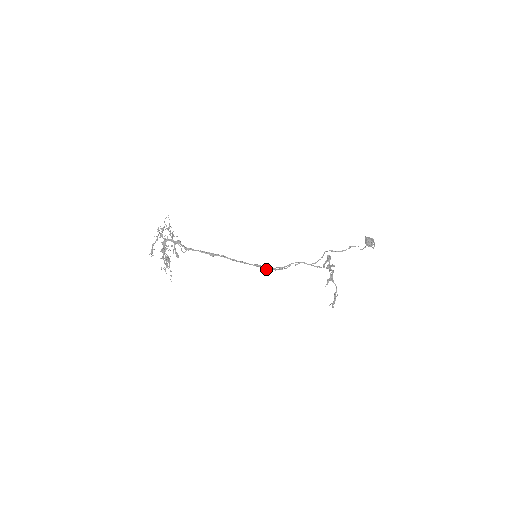
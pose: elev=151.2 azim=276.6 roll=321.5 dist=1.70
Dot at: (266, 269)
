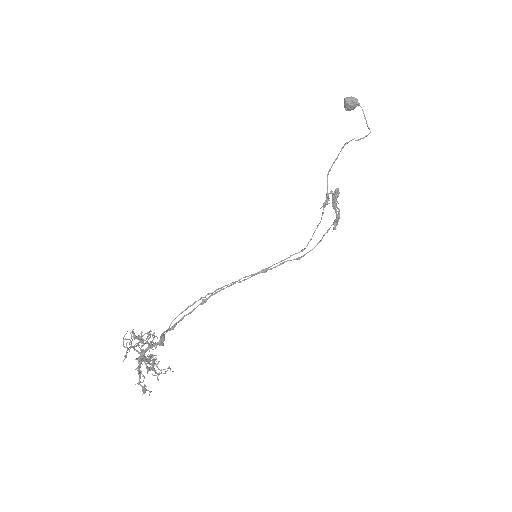
Dot at: occluded
